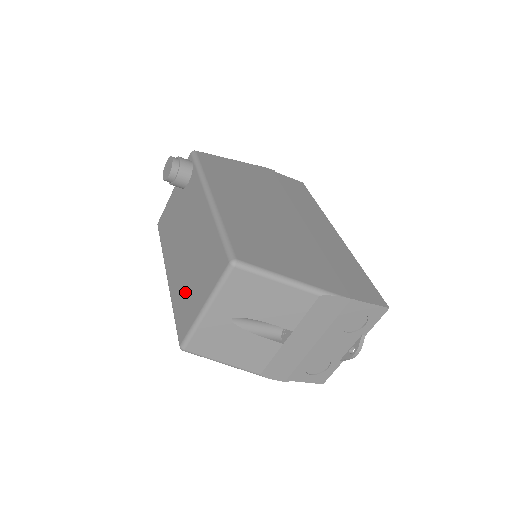
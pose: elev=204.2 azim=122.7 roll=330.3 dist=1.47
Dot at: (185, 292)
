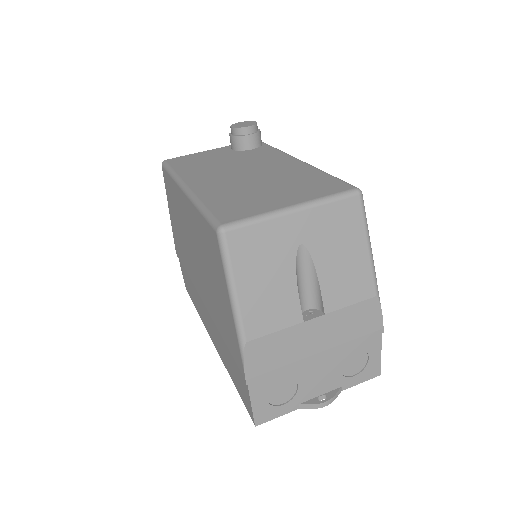
Dot at: (241, 195)
